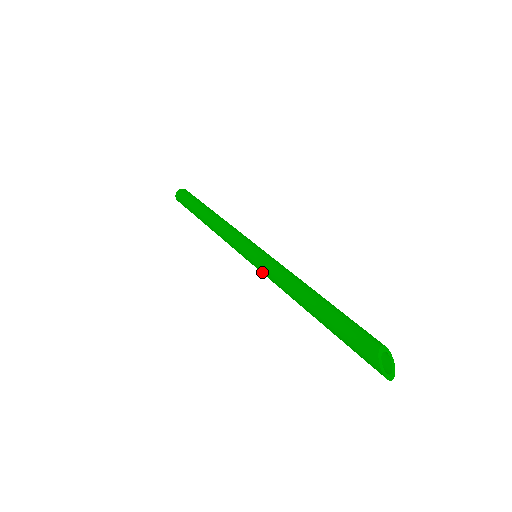
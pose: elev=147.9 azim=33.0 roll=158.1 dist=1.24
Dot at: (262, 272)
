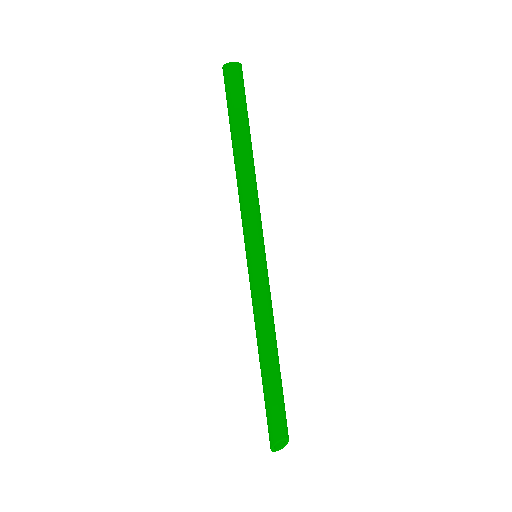
Dot at: (250, 283)
